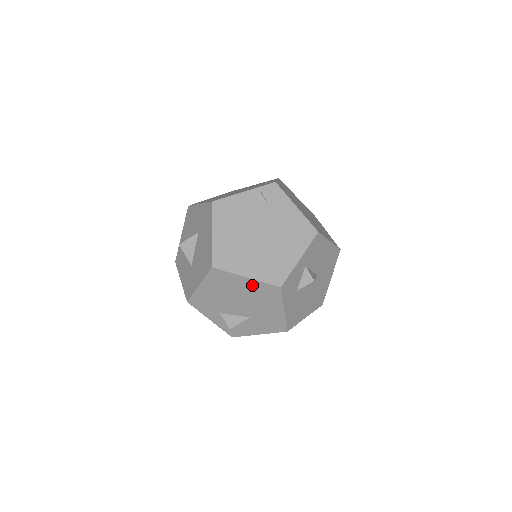
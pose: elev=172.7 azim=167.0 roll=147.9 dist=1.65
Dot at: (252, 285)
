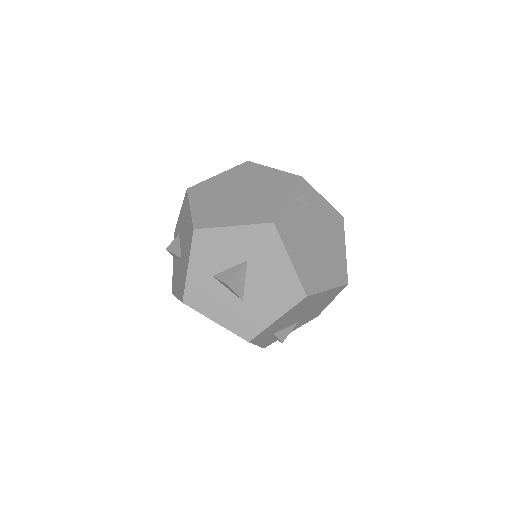
Dot at: (327, 294)
